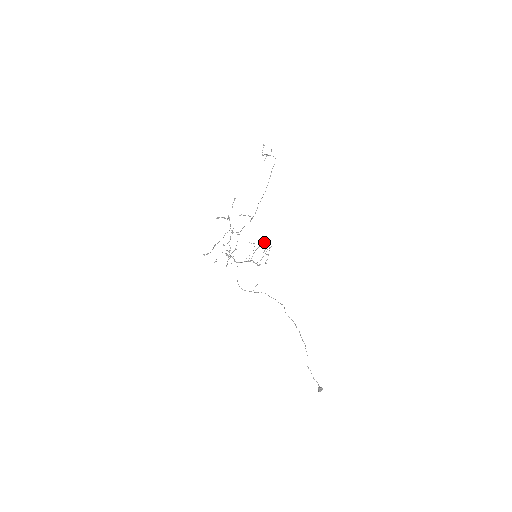
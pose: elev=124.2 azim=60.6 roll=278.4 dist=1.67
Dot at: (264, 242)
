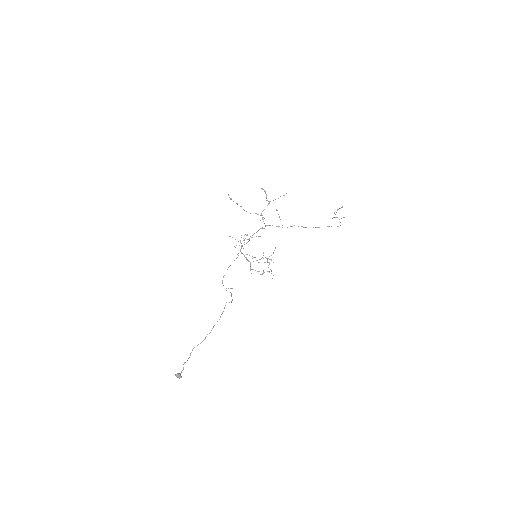
Dot at: occluded
